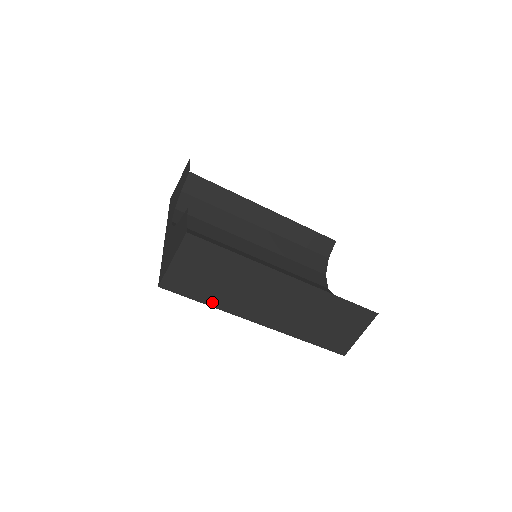
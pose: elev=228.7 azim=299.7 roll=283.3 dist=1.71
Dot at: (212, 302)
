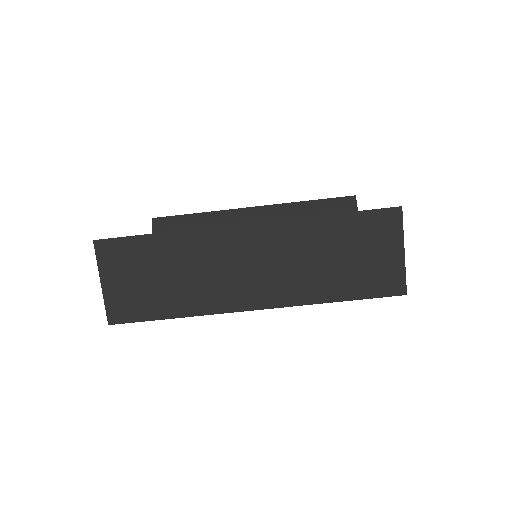
Dot at: (179, 311)
